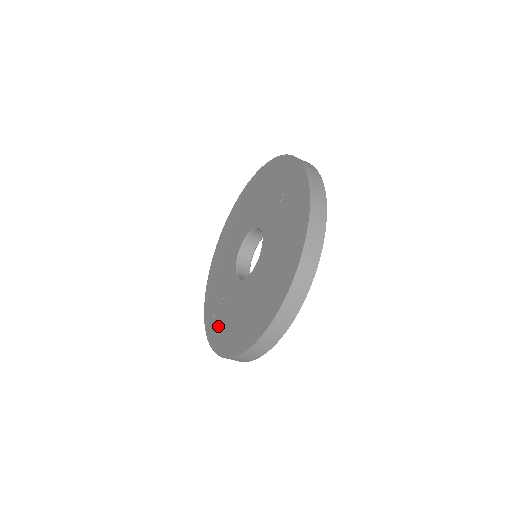
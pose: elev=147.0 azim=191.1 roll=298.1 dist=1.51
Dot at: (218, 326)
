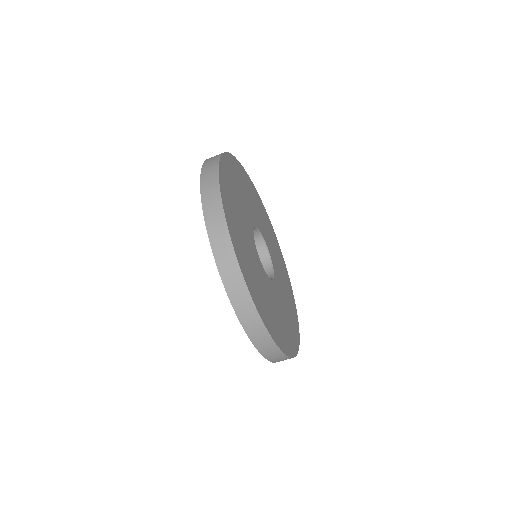
Dot at: occluded
